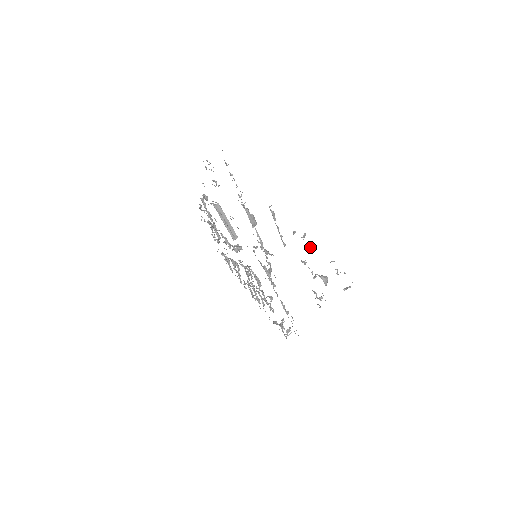
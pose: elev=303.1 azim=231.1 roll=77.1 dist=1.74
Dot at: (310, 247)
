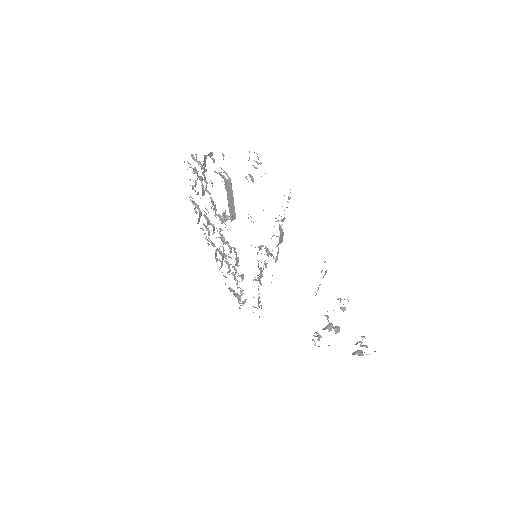
Dot at: (344, 310)
